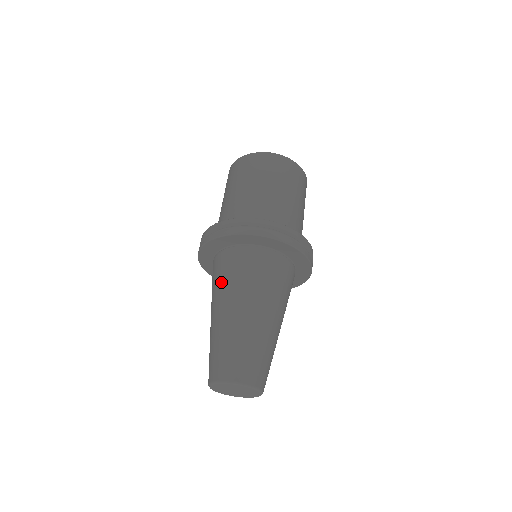
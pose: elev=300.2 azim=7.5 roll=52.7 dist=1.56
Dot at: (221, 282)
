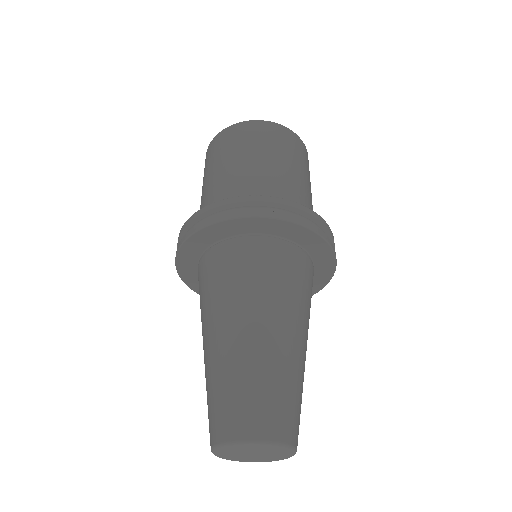
Dot at: (237, 284)
